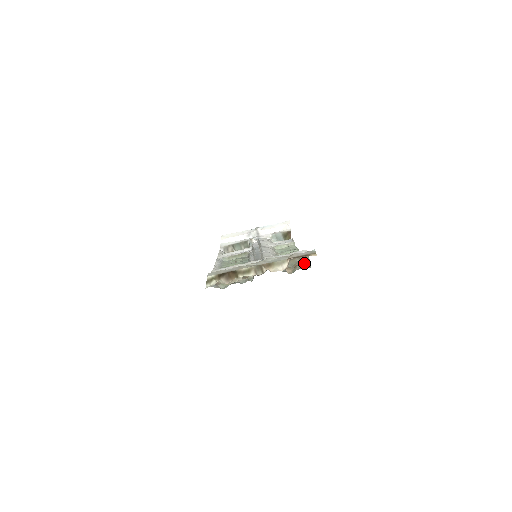
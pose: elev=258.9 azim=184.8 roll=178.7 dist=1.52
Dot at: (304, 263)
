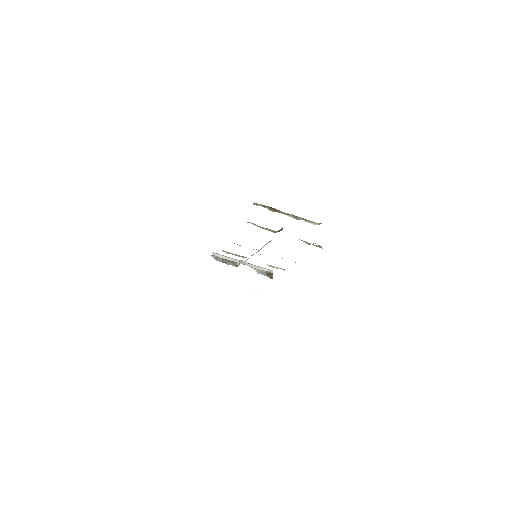
Dot at: occluded
